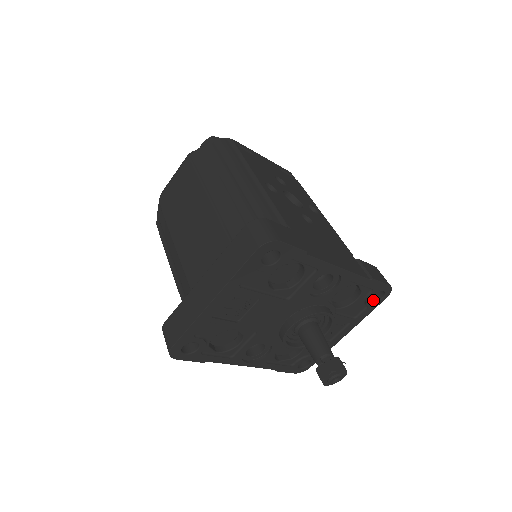
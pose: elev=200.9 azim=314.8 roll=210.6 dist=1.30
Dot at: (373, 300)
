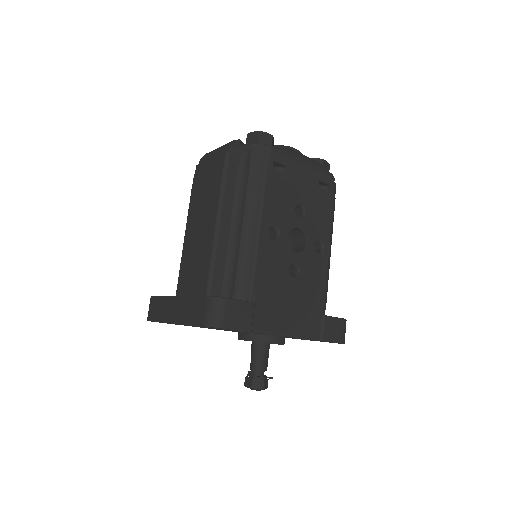
Dot at: occluded
